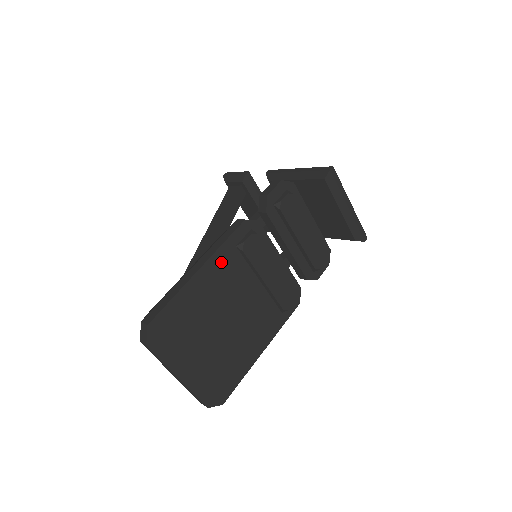
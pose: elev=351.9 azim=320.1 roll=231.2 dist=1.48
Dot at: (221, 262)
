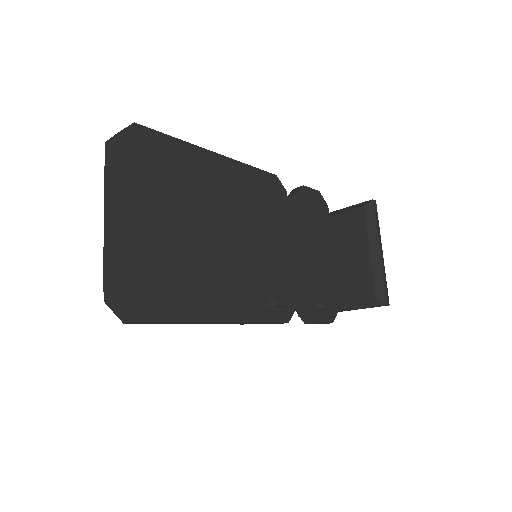
Dot at: (237, 175)
